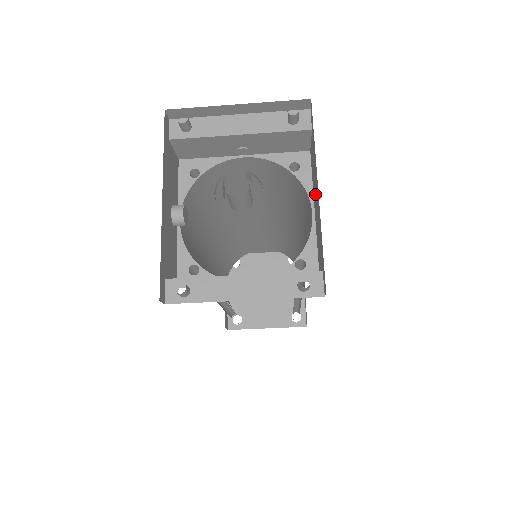
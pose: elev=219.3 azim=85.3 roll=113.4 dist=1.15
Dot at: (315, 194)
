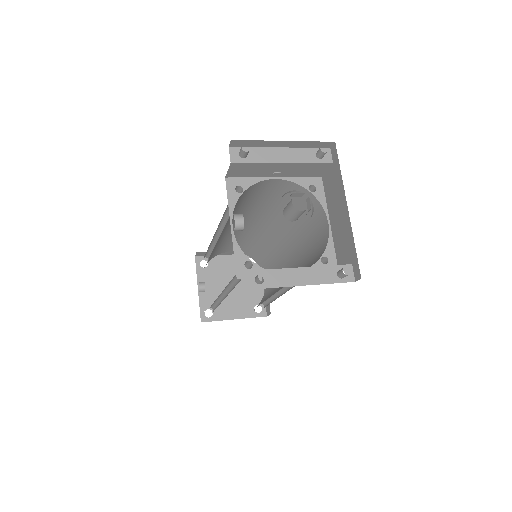
Dot at: (336, 210)
